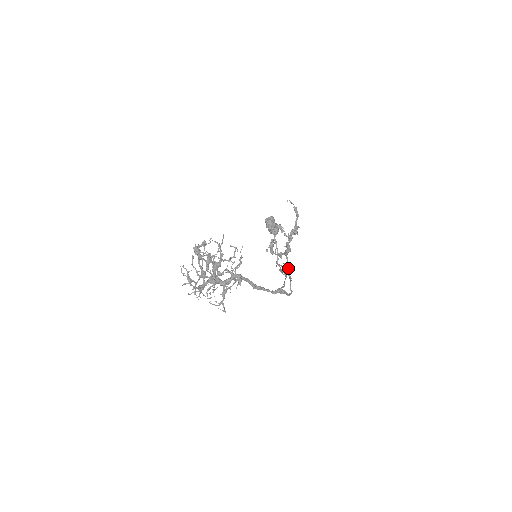
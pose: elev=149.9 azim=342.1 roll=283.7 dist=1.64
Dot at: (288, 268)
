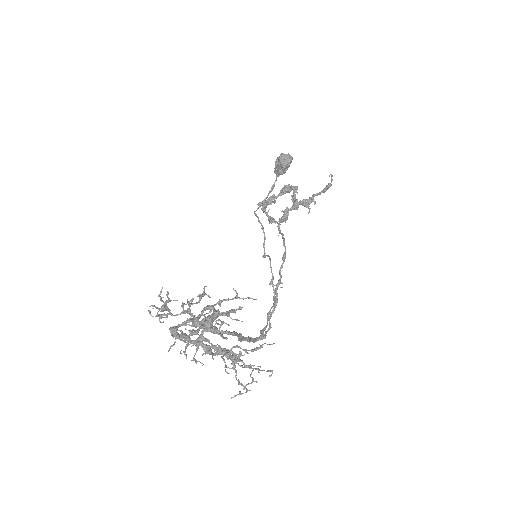
Dot at: (280, 281)
